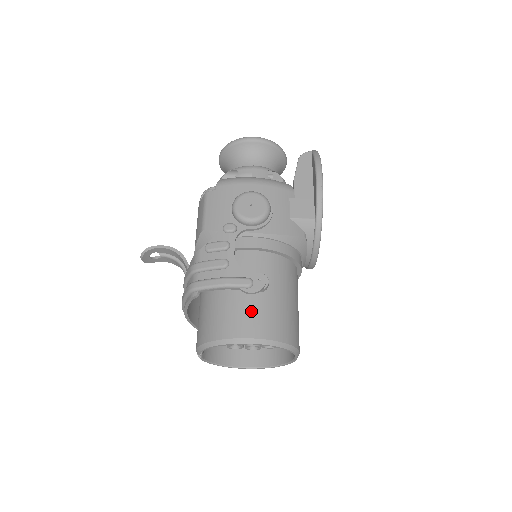
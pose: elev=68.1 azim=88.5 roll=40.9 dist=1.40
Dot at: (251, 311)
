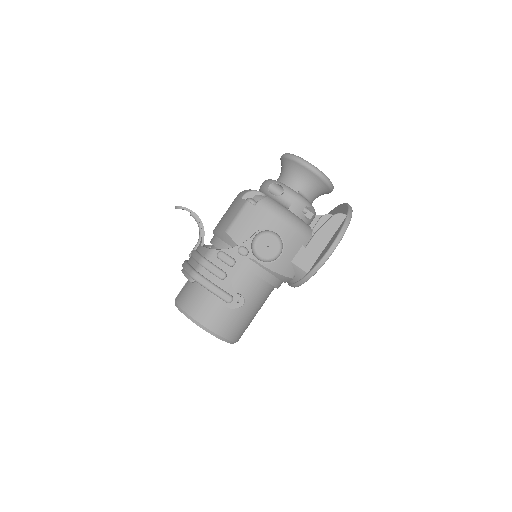
Dot at: (221, 312)
